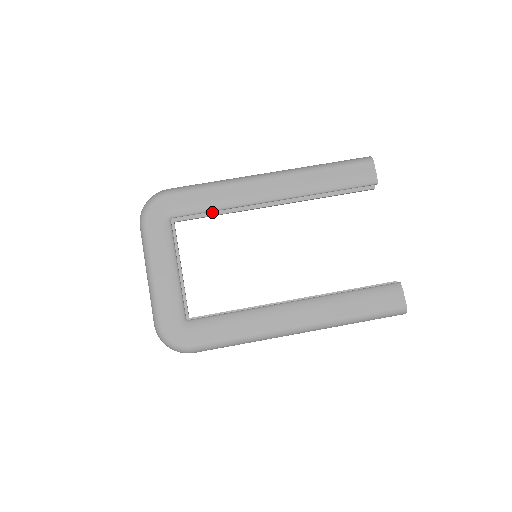
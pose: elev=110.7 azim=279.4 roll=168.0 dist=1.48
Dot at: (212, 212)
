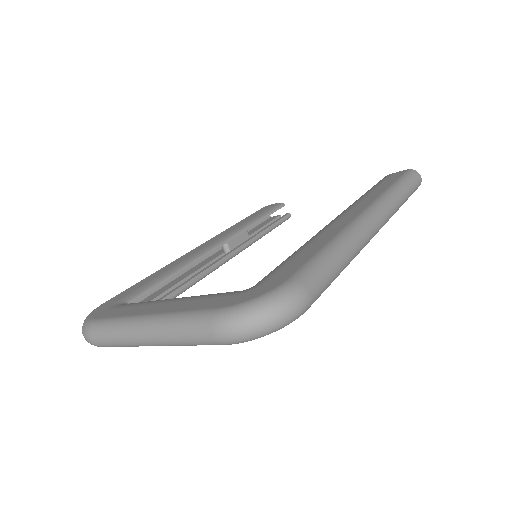
Dot at: (173, 289)
